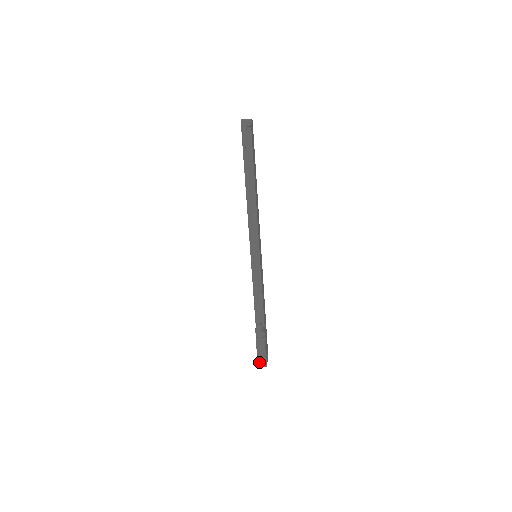
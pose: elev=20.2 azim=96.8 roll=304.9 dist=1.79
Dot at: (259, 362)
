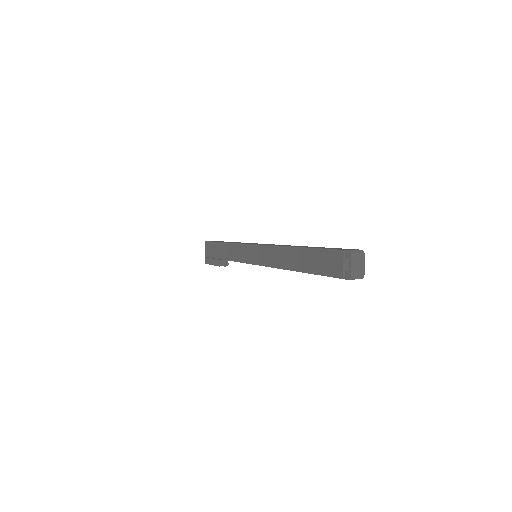
Dot at: (207, 261)
